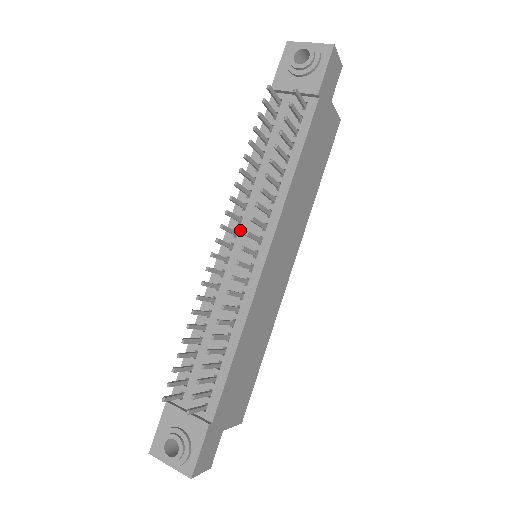
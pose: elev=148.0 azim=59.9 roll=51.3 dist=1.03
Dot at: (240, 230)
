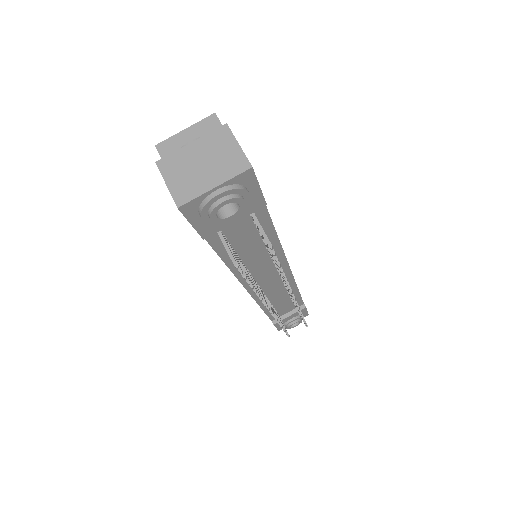
Dot at: (257, 280)
